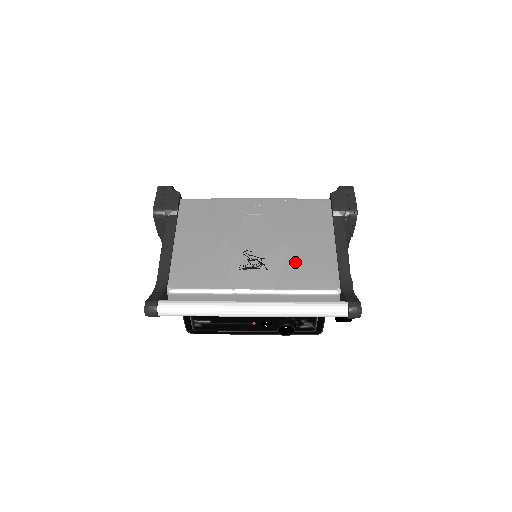
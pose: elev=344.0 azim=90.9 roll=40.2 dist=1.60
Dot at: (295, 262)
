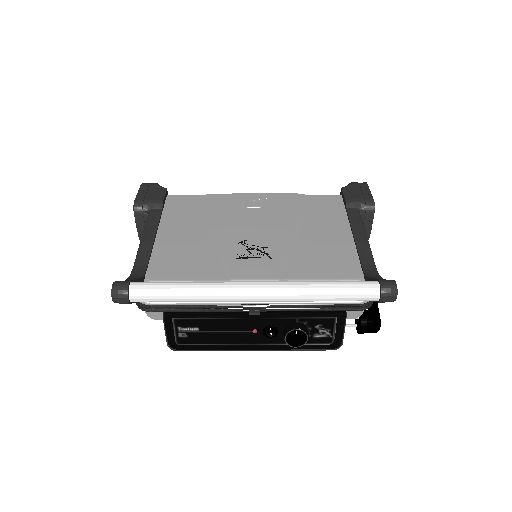
Dot at: (305, 251)
